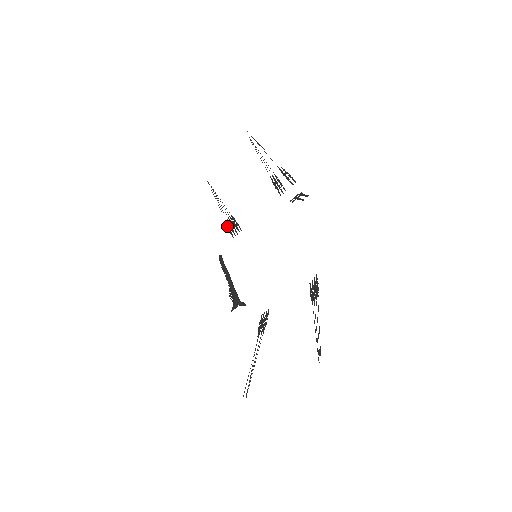
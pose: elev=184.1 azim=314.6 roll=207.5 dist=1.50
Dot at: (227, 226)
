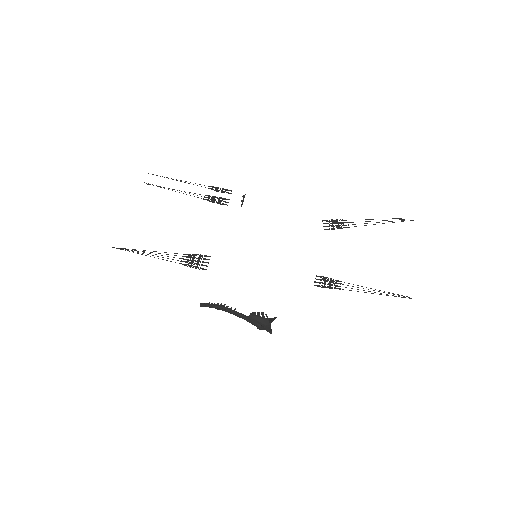
Dot at: (189, 265)
